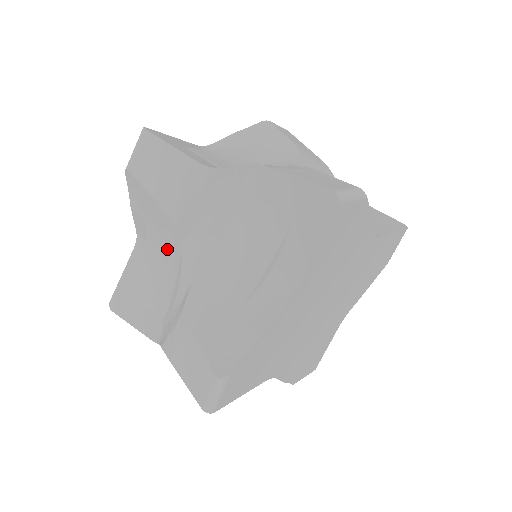
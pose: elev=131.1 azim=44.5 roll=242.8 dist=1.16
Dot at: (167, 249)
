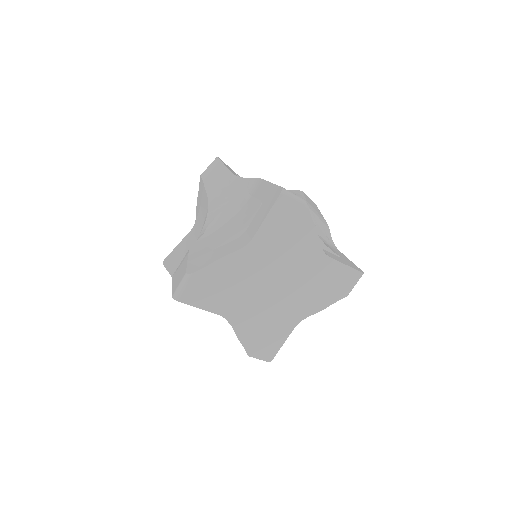
Dot at: (202, 222)
